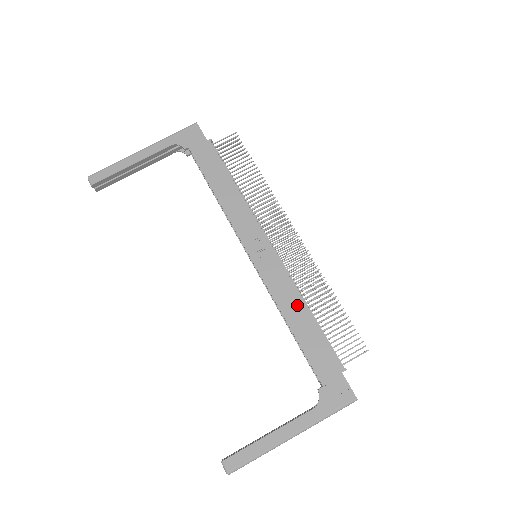
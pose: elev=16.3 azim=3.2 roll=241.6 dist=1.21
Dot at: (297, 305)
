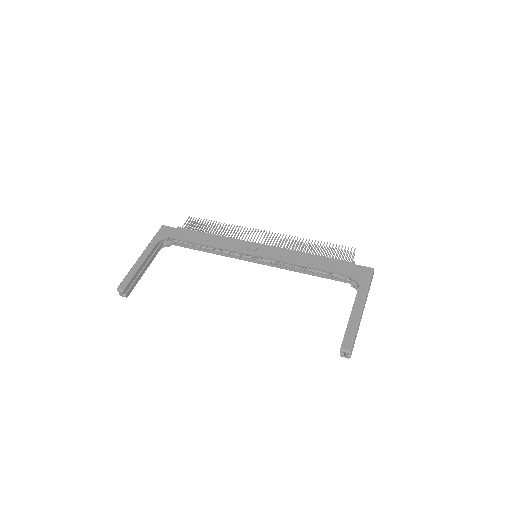
Dot at: (301, 256)
